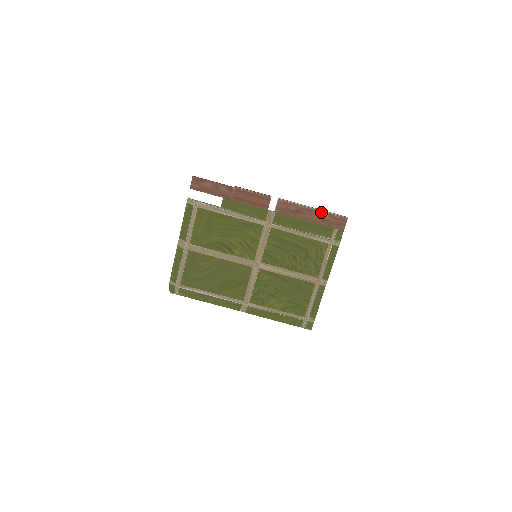
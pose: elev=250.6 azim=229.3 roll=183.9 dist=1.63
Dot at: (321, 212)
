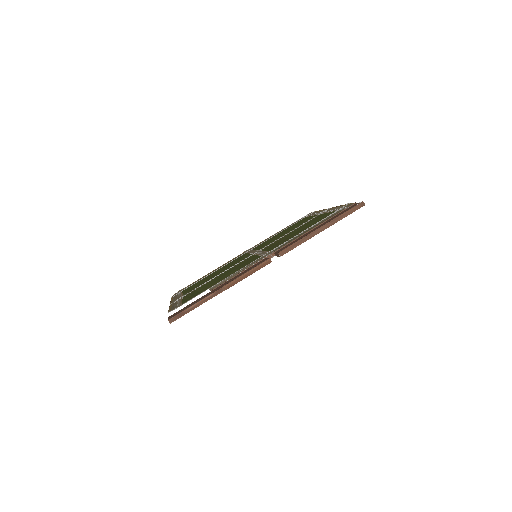
Dot at: (333, 224)
